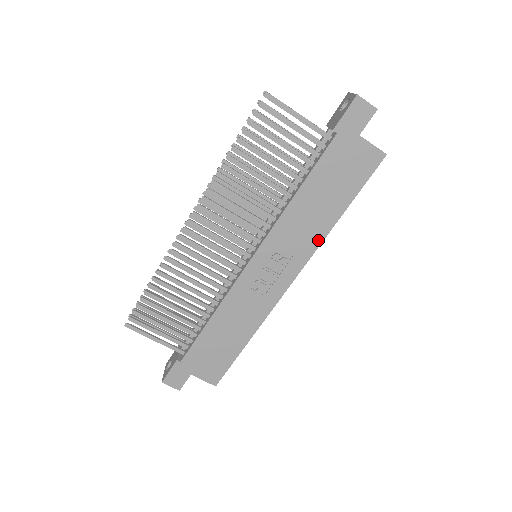
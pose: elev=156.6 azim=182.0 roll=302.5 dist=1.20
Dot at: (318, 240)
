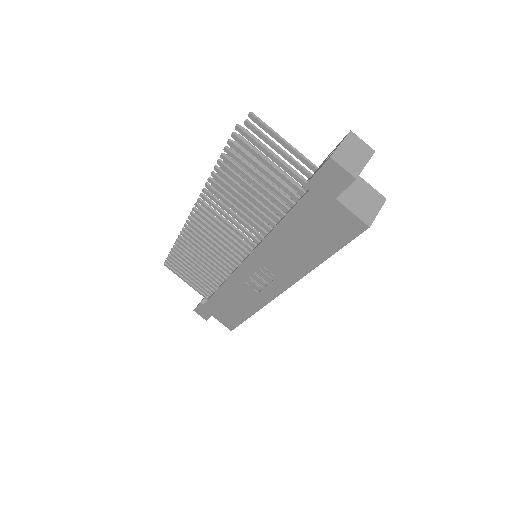
Dot at: (300, 273)
